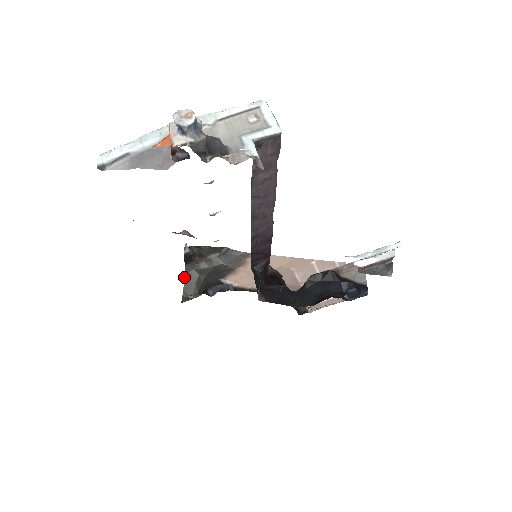
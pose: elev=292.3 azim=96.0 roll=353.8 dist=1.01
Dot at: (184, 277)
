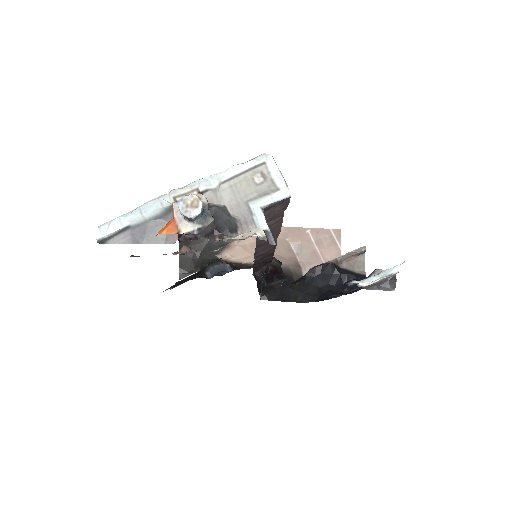
Dot at: (179, 254)
